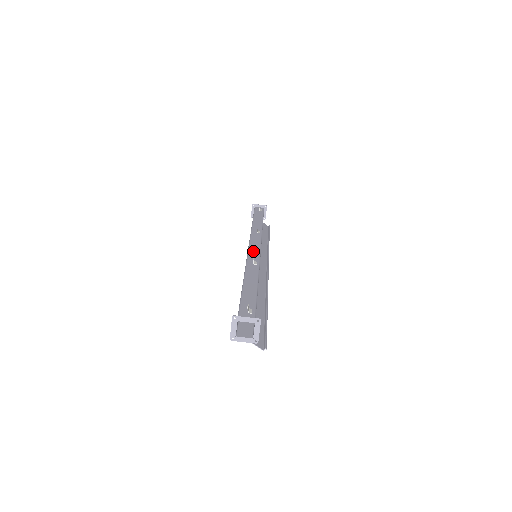
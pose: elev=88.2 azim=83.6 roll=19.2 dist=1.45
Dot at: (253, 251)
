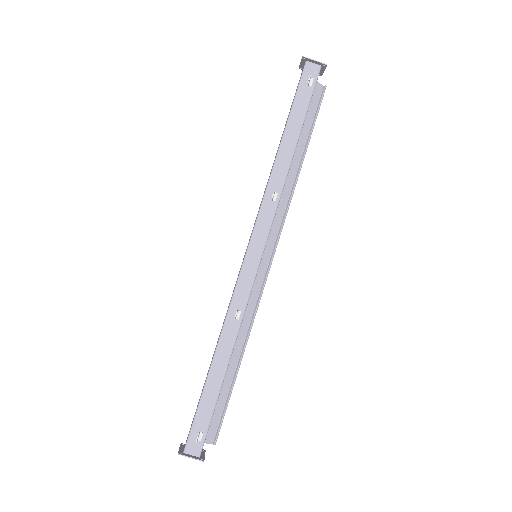
Dot at: (246, 275)
